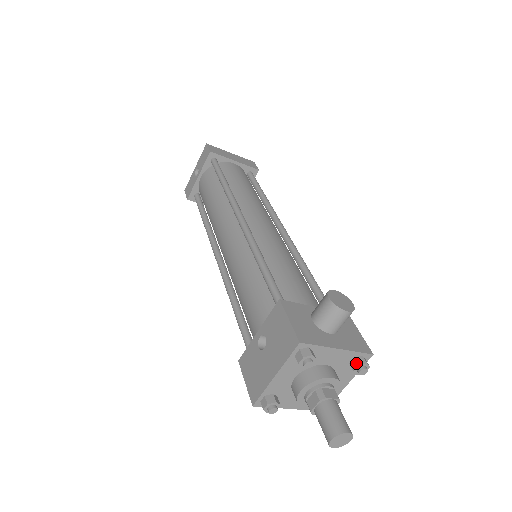
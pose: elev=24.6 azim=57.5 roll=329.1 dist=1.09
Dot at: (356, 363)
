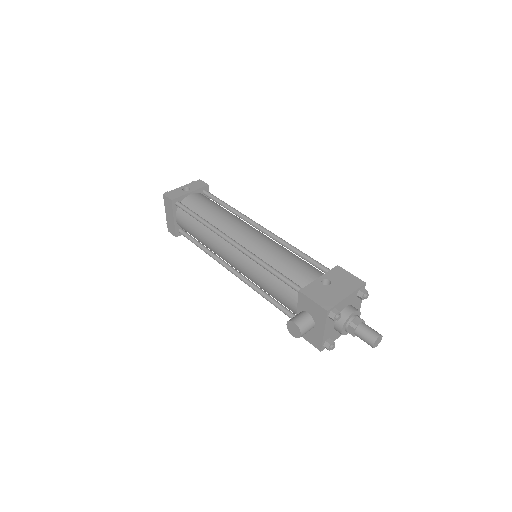
Dot at: occluded
